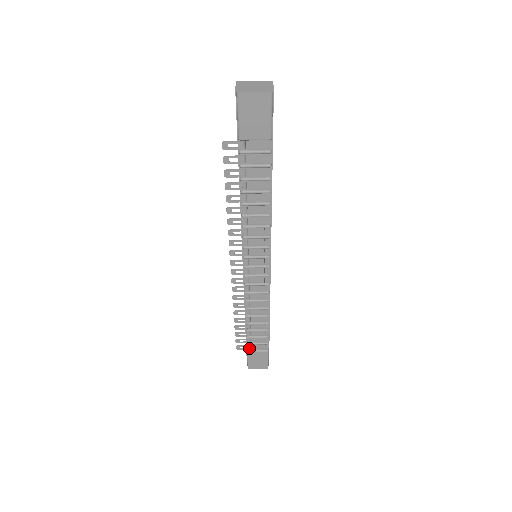
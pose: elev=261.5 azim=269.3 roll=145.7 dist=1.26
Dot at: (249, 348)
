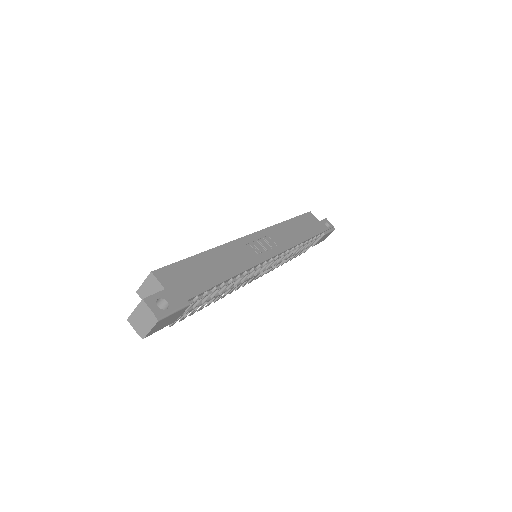
Dot at: occluded
